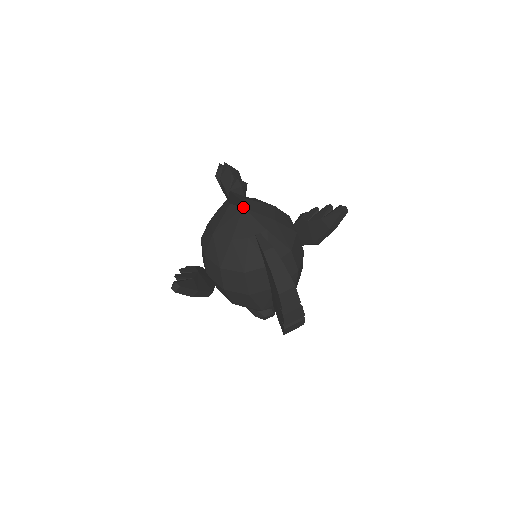
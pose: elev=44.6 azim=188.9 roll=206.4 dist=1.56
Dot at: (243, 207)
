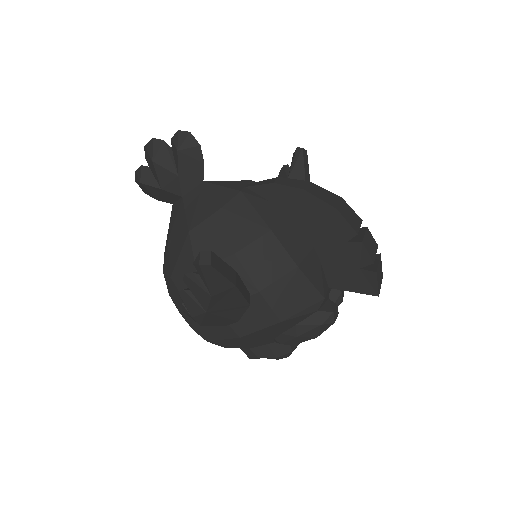
Dot at: (203, 181)
